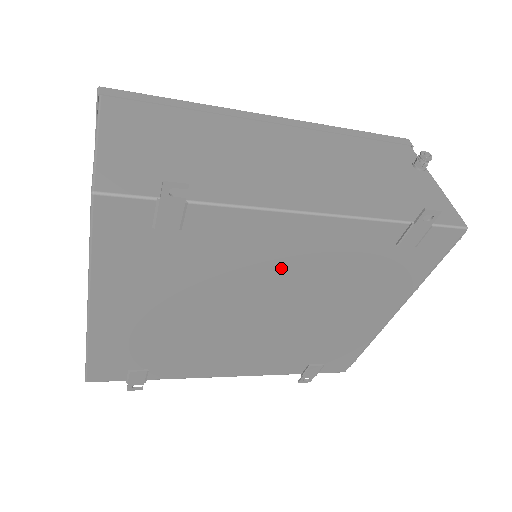
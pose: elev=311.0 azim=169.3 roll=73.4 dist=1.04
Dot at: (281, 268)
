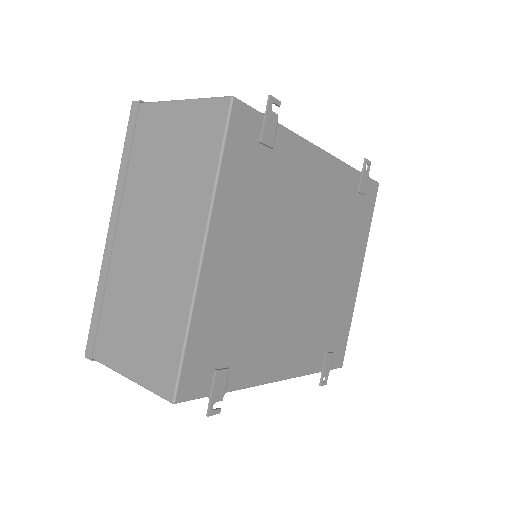
Dot at: (313, 208)
